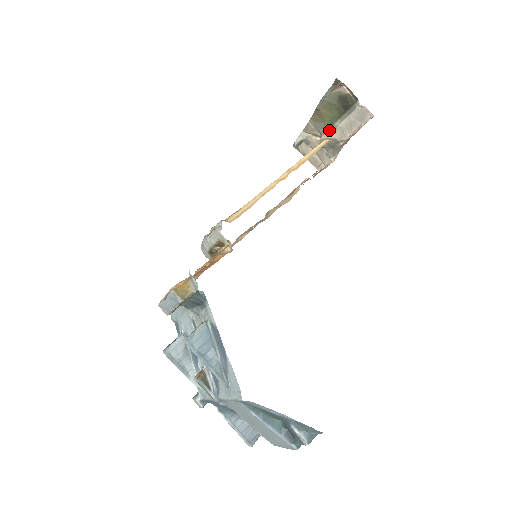
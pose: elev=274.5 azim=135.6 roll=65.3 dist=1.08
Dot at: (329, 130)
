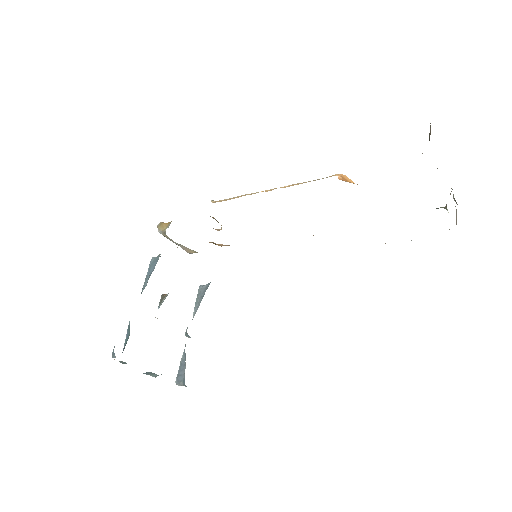
Dot at: occluded
